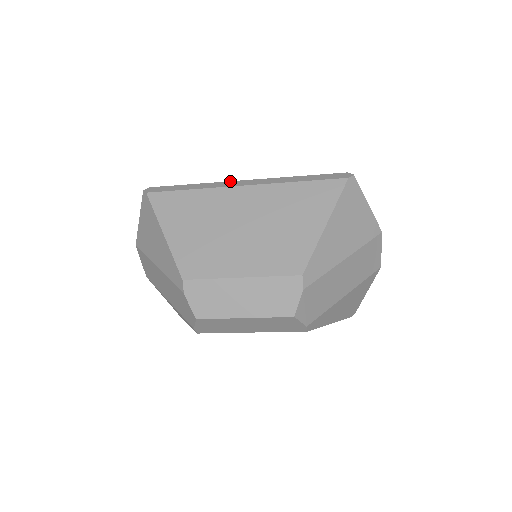
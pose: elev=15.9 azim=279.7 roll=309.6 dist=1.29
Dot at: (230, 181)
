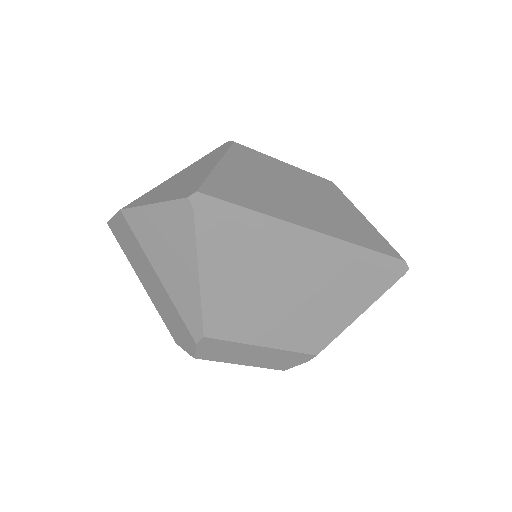
Dot at: (300, 226)
